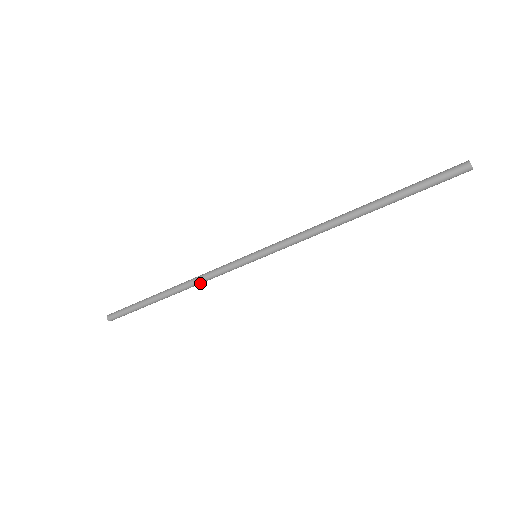
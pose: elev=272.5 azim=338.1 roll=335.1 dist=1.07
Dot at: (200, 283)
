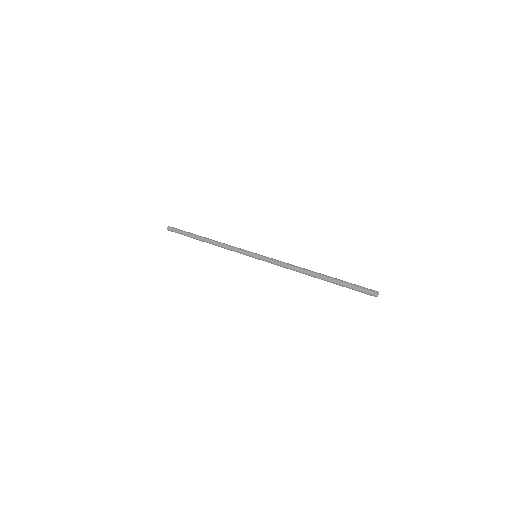
Dot at: (222, 247)
